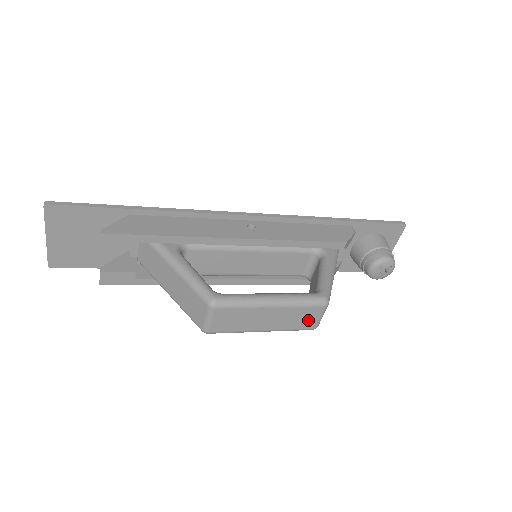
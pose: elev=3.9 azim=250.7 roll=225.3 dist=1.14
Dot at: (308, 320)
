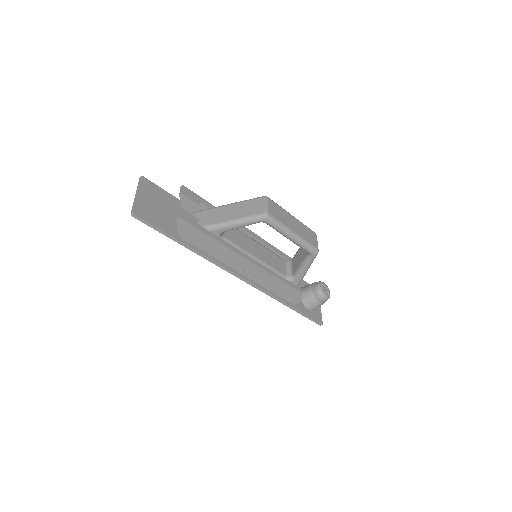
Dot at: (312, 239)
